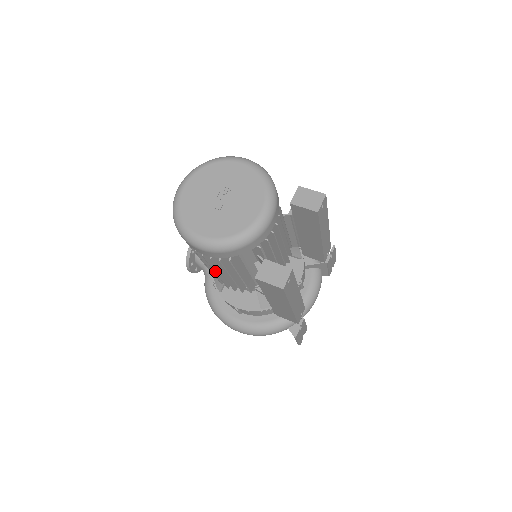
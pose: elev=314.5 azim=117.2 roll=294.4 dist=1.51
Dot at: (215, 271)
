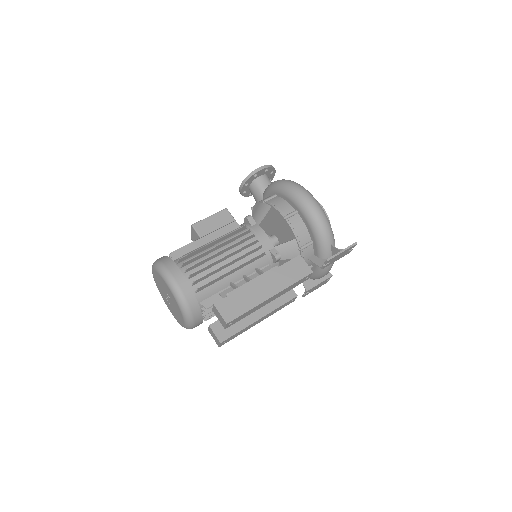
Dot at: occluded
